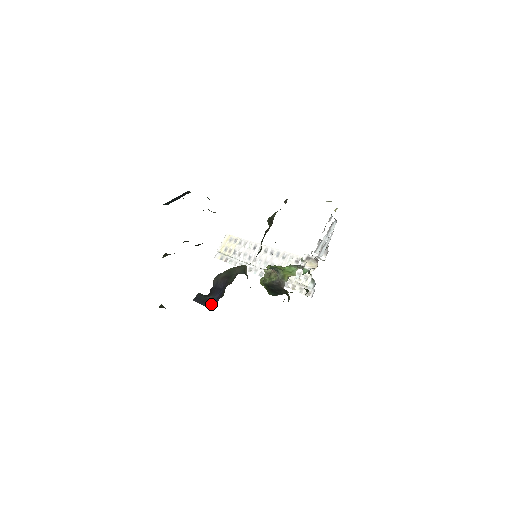
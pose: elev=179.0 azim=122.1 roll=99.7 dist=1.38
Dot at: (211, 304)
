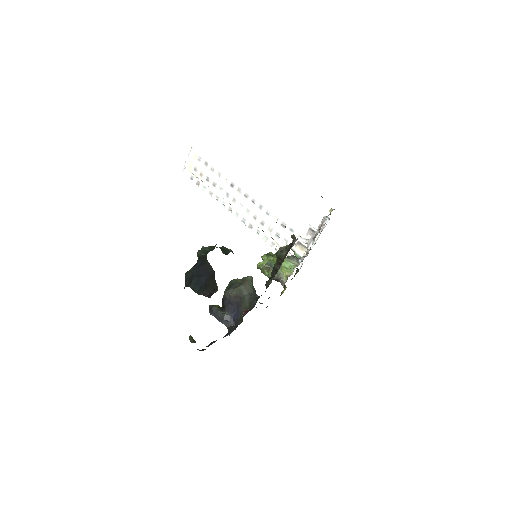
Dot at: (229, 323)
